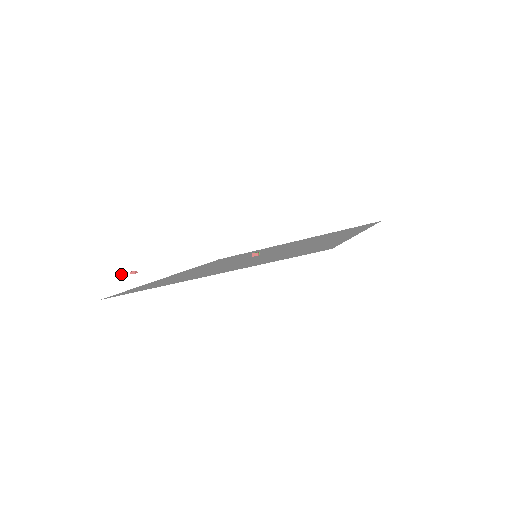
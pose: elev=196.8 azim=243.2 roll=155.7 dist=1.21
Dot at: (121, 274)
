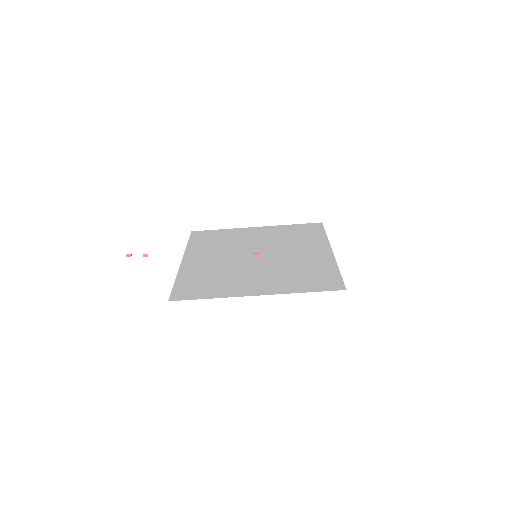
Dot at: (131, 254)
